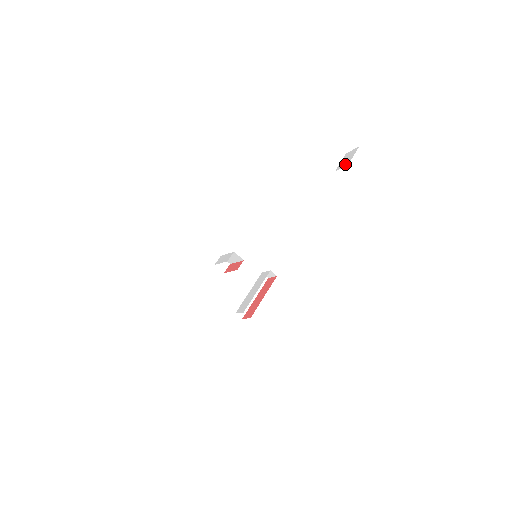
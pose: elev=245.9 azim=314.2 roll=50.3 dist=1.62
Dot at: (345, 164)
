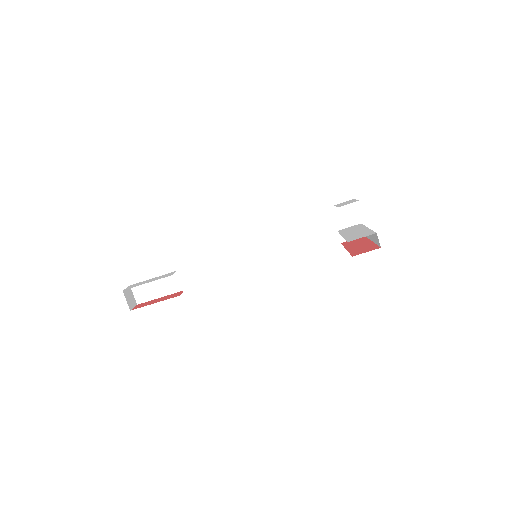
Dot at: (352, 202)
